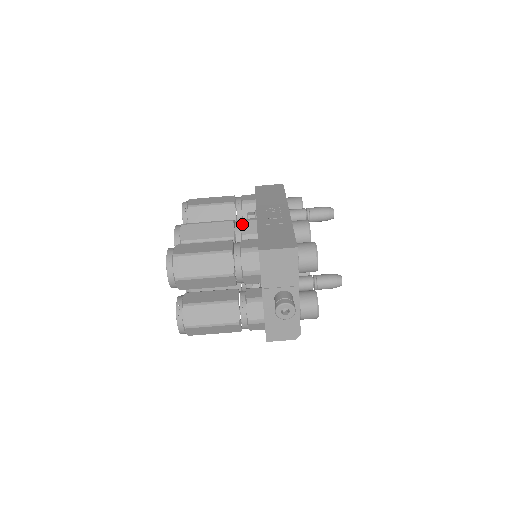
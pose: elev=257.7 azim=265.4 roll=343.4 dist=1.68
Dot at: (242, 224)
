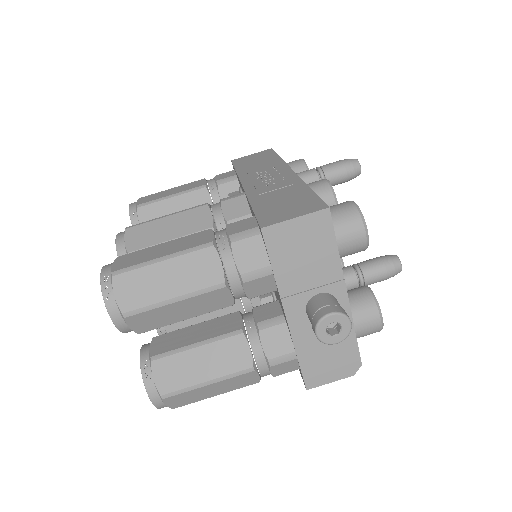
Dot at: (223, 205)
